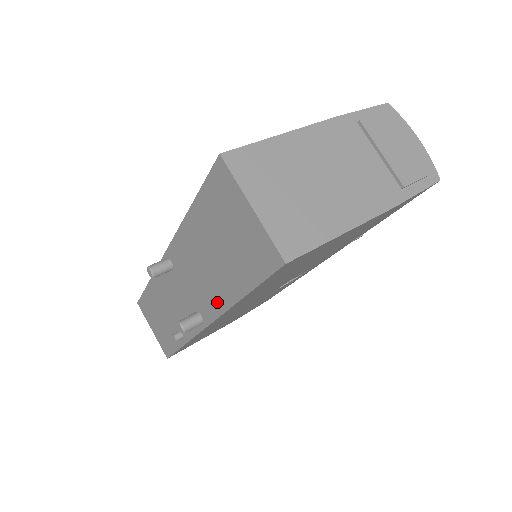
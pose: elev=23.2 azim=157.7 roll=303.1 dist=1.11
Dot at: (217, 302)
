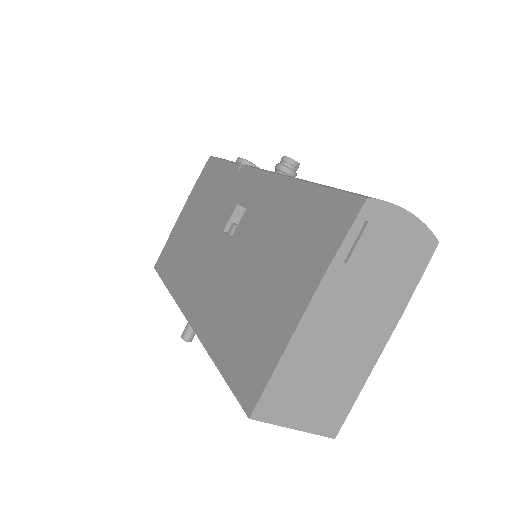
Dot at: occluded
